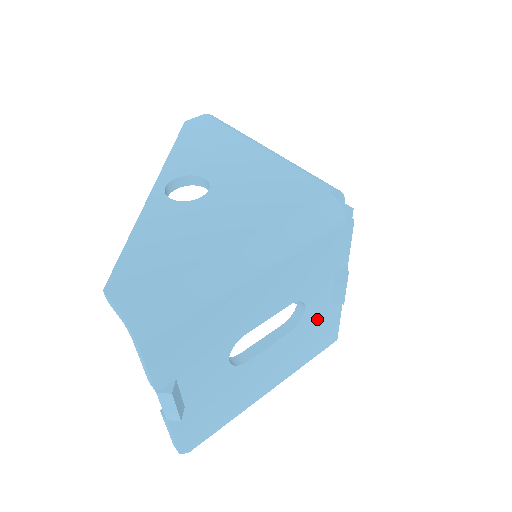
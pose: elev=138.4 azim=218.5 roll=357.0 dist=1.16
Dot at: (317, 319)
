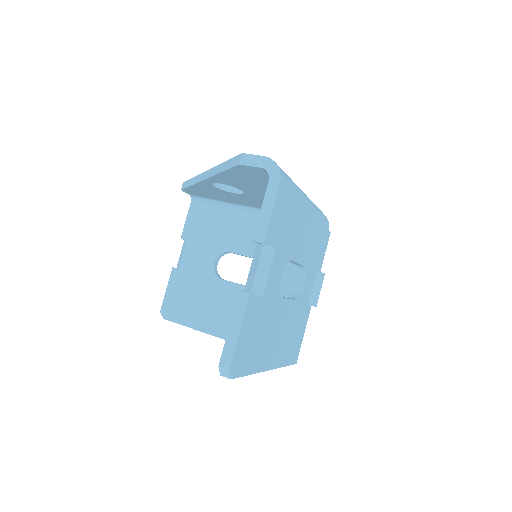
Dot at: (302, 311)
